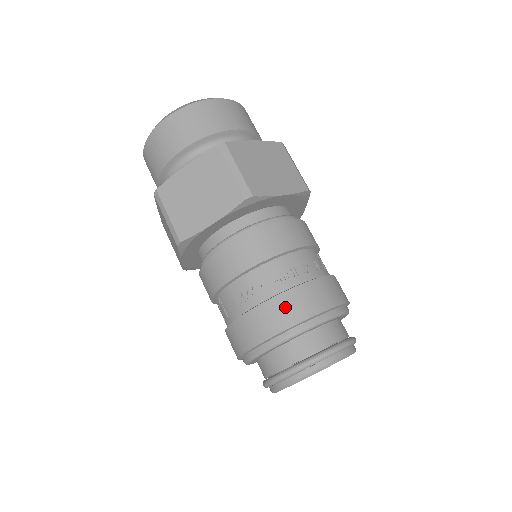
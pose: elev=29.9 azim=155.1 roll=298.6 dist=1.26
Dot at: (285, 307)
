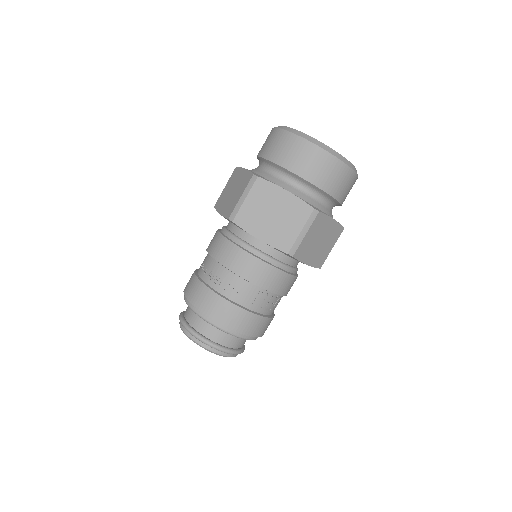
Dot at: (196, 290)
